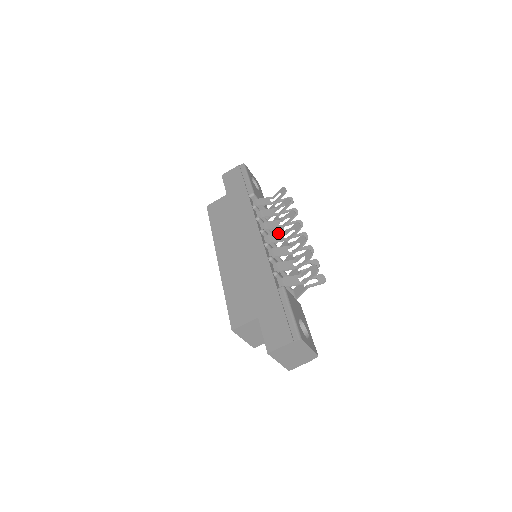
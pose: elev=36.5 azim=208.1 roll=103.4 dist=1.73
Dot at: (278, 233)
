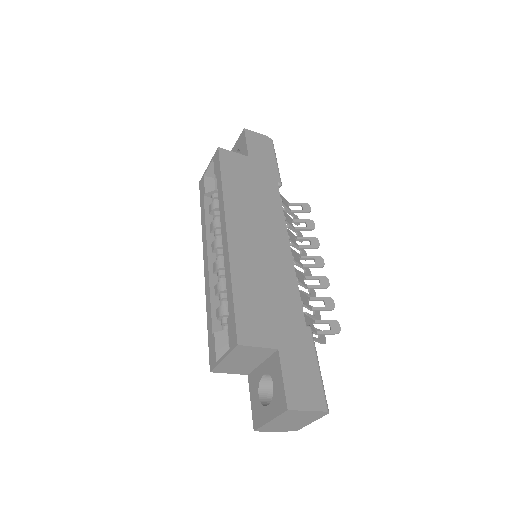
Dot at: occluded
